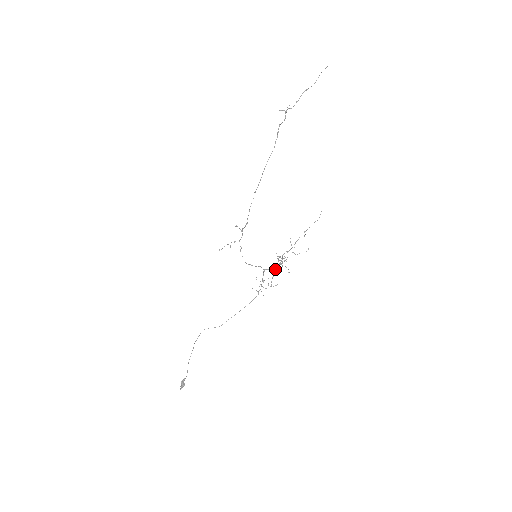
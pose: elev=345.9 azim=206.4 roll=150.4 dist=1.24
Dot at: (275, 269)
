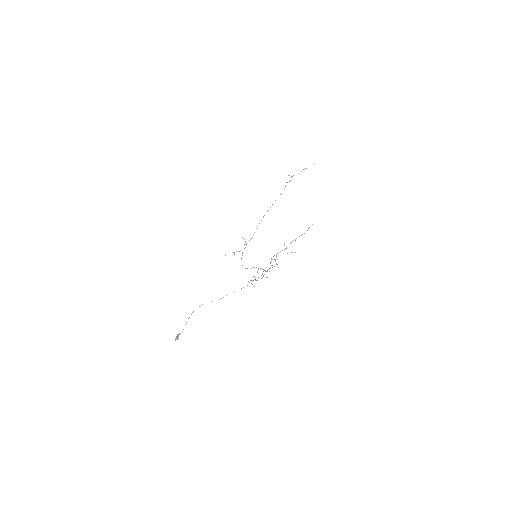
Dot at: (266, 271)
